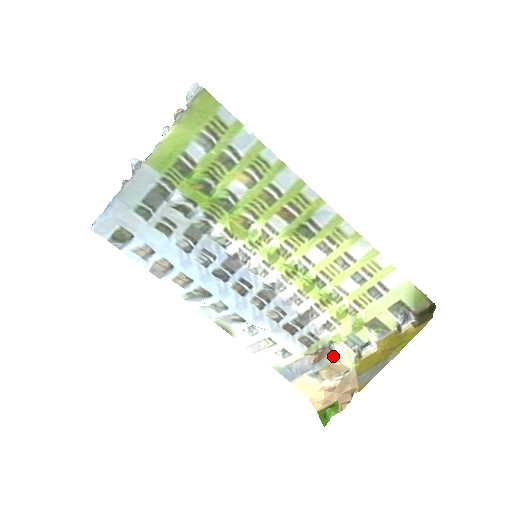
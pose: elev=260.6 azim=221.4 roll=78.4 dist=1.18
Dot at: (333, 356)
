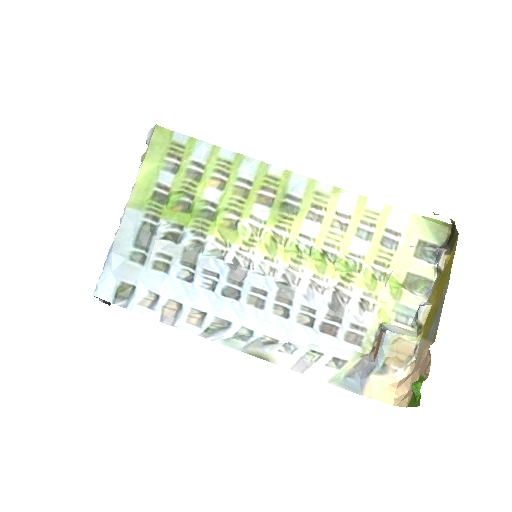
Dot at: (389, 334)
